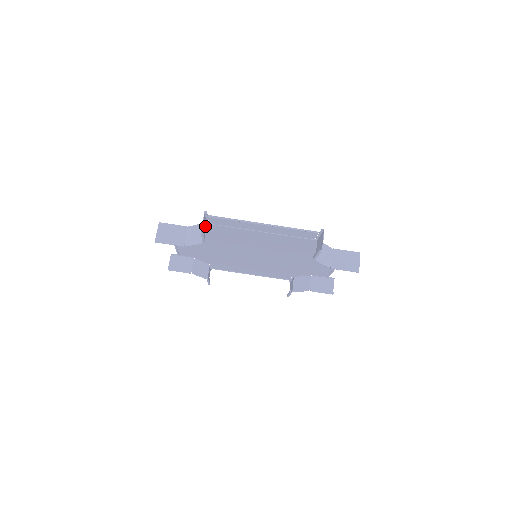
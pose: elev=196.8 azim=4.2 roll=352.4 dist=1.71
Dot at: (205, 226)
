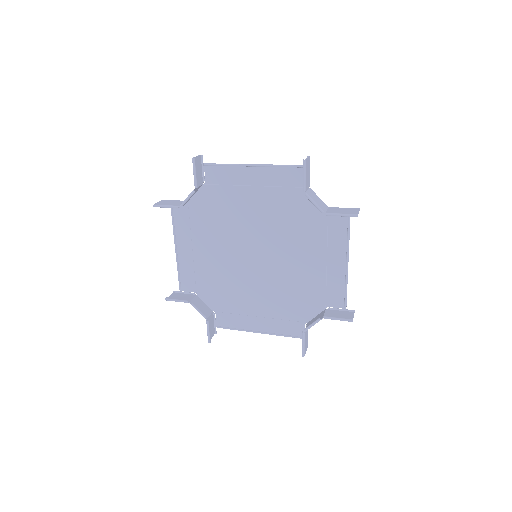
Dot at: (201, 185)
